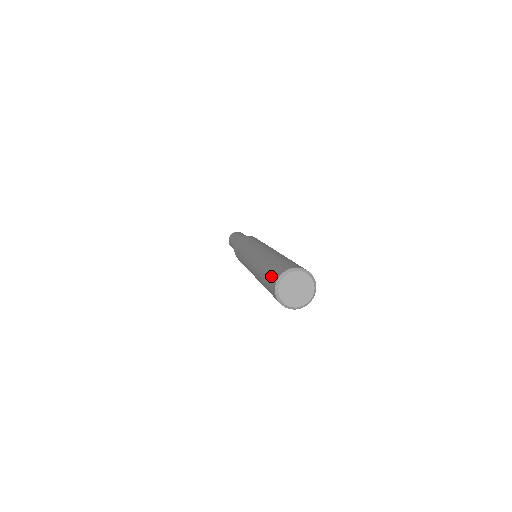
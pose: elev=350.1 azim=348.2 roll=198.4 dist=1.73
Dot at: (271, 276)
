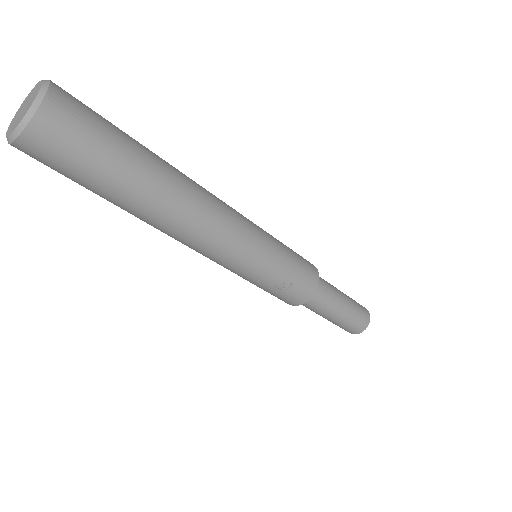
Dot at: occluded
